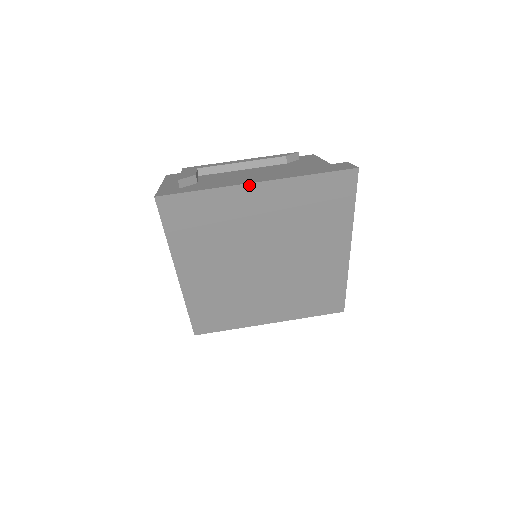
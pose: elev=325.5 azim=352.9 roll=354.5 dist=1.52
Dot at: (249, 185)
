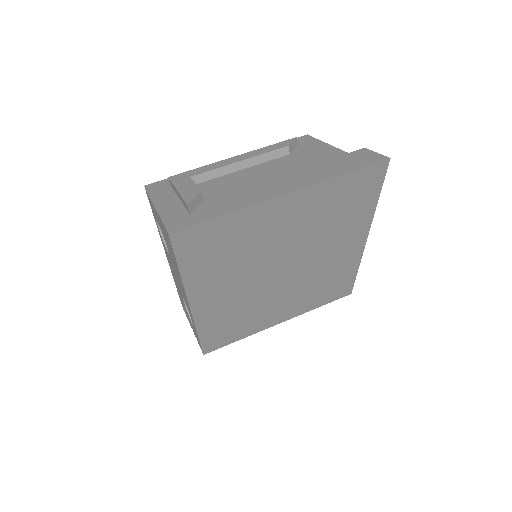
Dot at: (277, 199)
